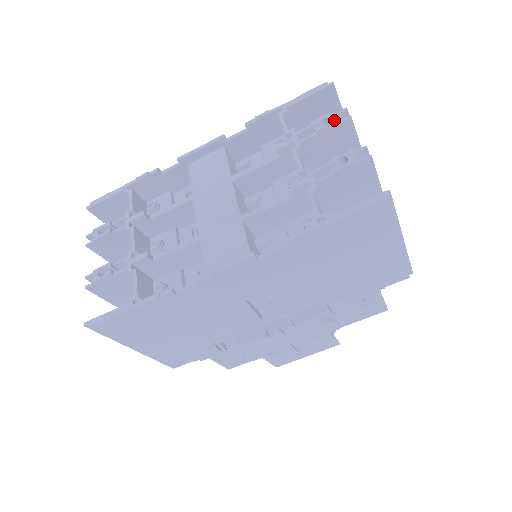
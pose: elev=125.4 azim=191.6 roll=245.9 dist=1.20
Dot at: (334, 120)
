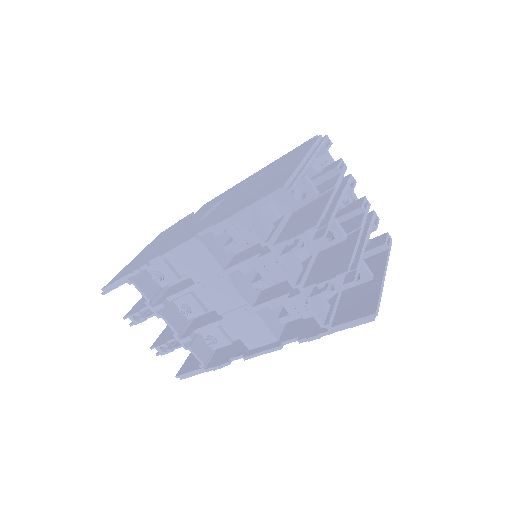
Dot at: (309, 244)
